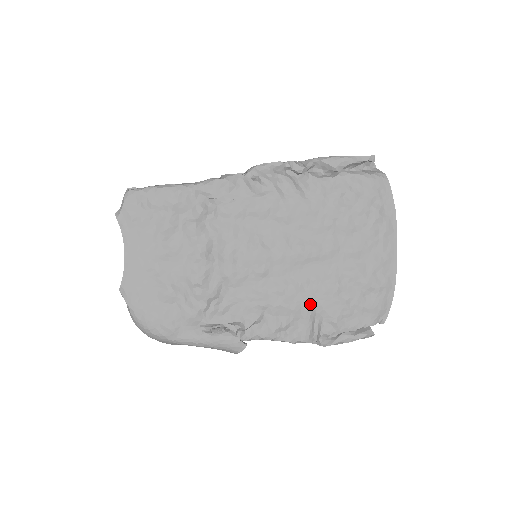
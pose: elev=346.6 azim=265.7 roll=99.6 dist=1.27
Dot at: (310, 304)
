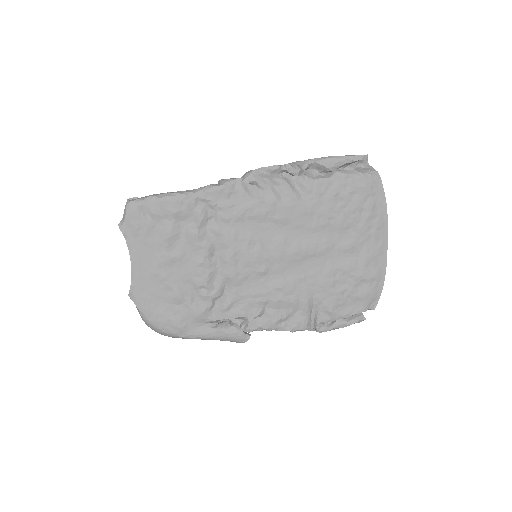
Dot at: (307, 297)
